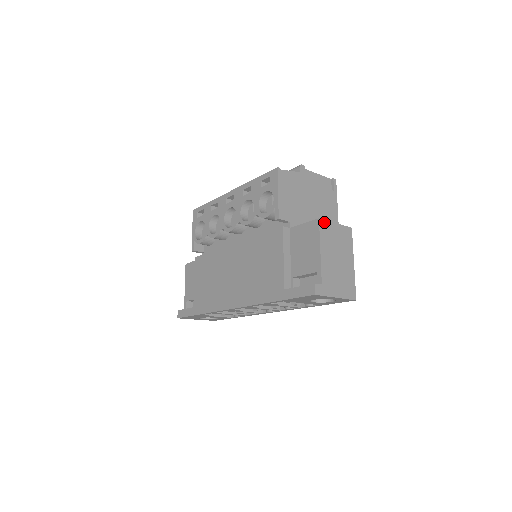
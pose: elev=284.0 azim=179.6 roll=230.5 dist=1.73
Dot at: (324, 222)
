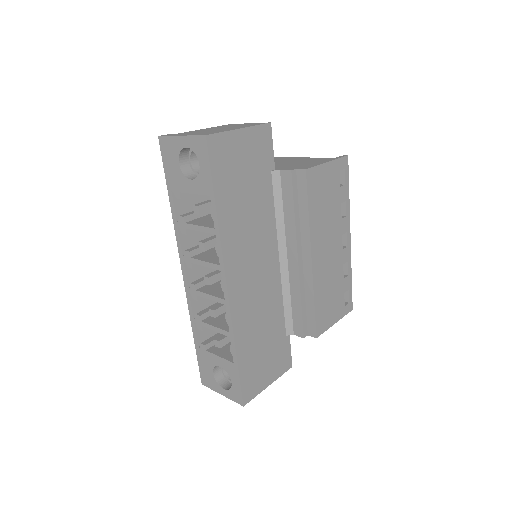
Dot at: (234, 124)
